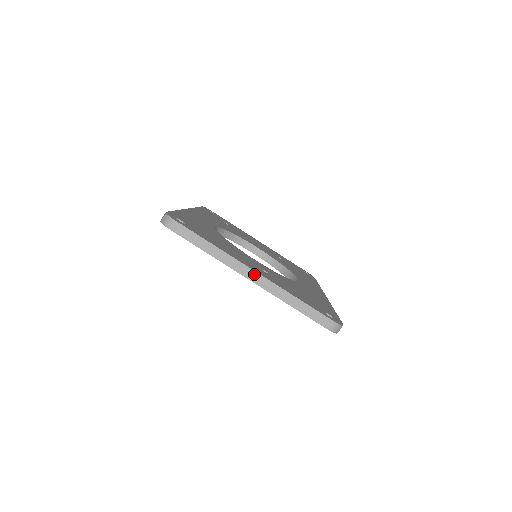
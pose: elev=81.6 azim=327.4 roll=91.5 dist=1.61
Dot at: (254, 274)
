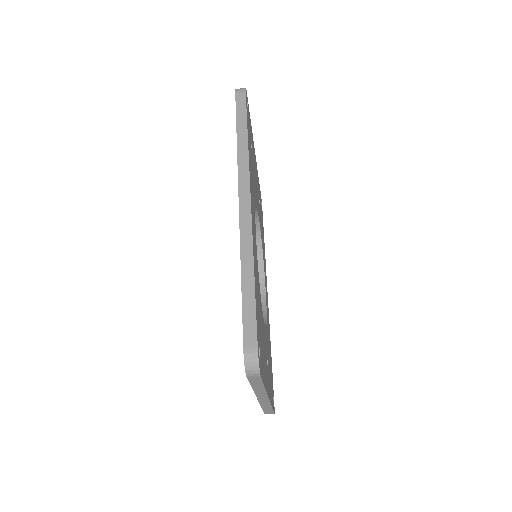
Dot at: (266, 399)
